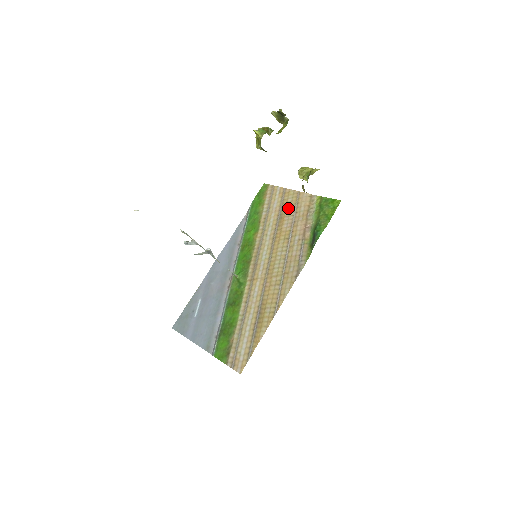
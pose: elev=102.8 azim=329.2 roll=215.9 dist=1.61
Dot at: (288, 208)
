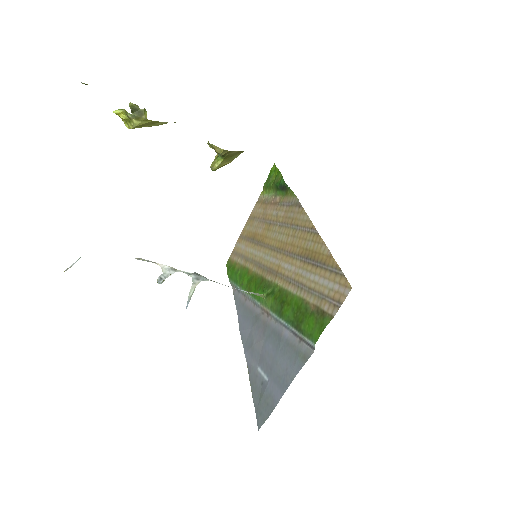
Dot at: (252, 229)
